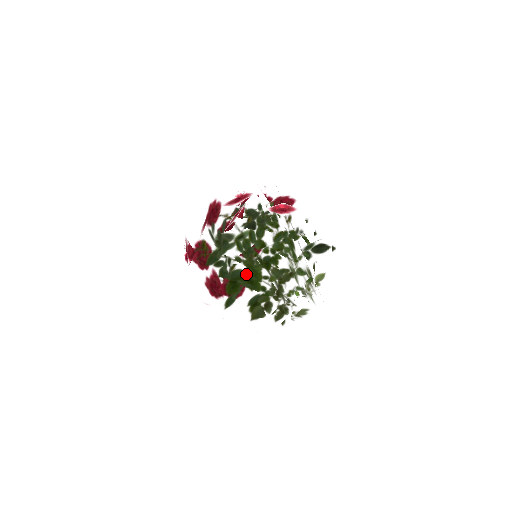
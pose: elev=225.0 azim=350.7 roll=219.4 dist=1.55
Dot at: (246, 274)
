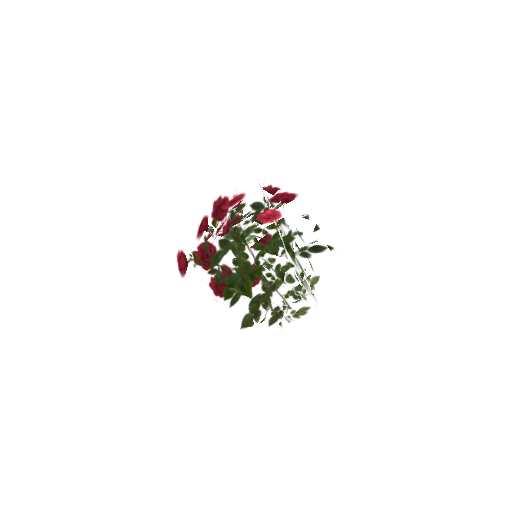
Dot at: (238, 281)
